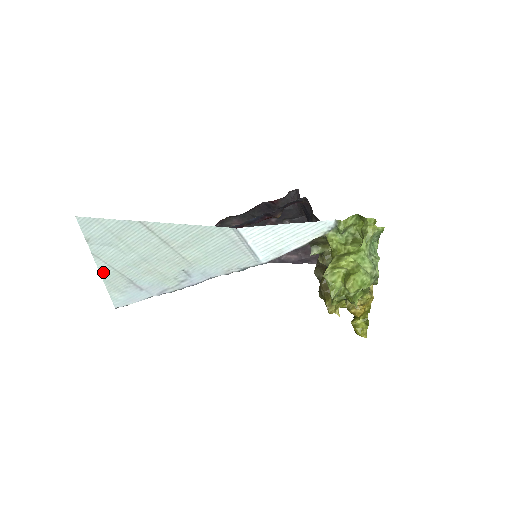
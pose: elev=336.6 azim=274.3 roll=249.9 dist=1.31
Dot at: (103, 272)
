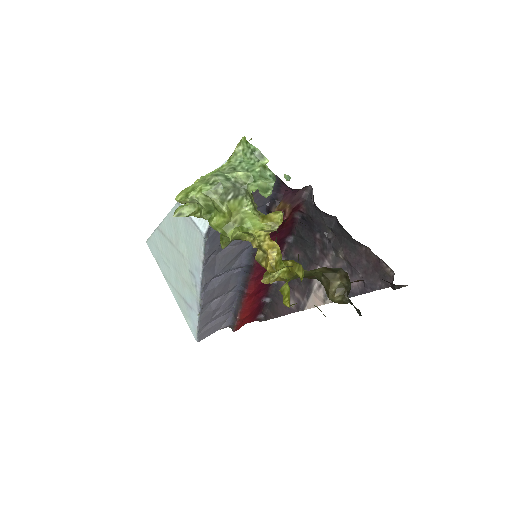
Dot at: (175, 296)
